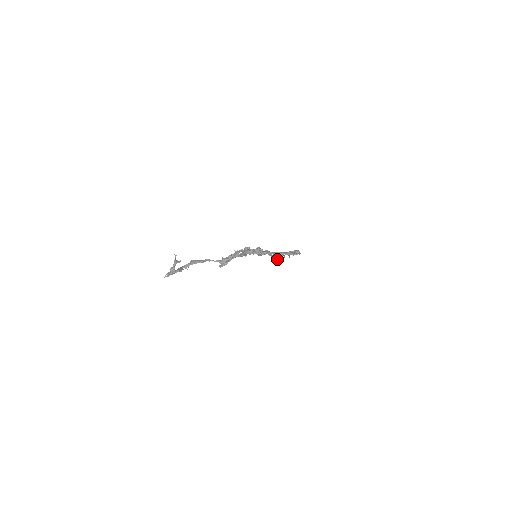
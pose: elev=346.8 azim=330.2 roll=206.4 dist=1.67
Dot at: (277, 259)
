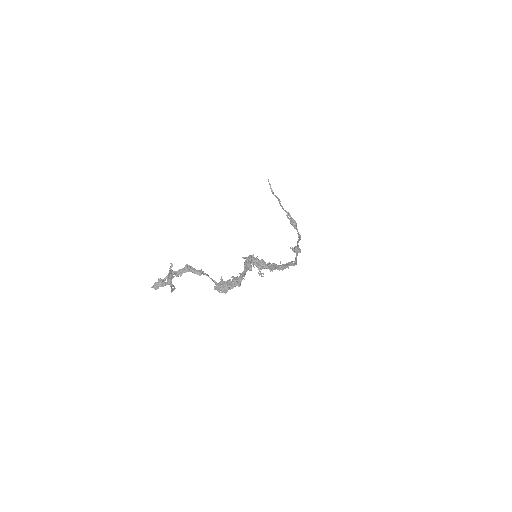
Dot at: (275, 196)
